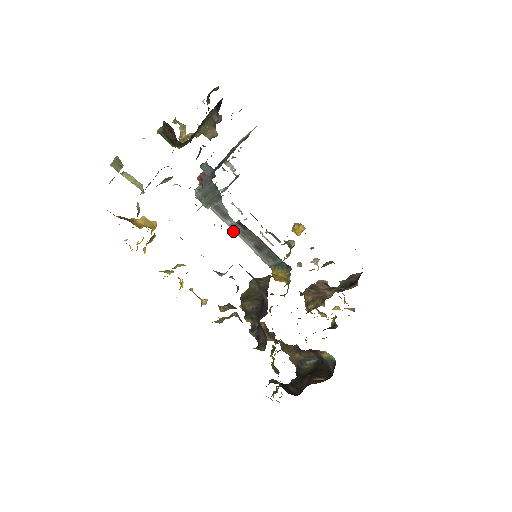
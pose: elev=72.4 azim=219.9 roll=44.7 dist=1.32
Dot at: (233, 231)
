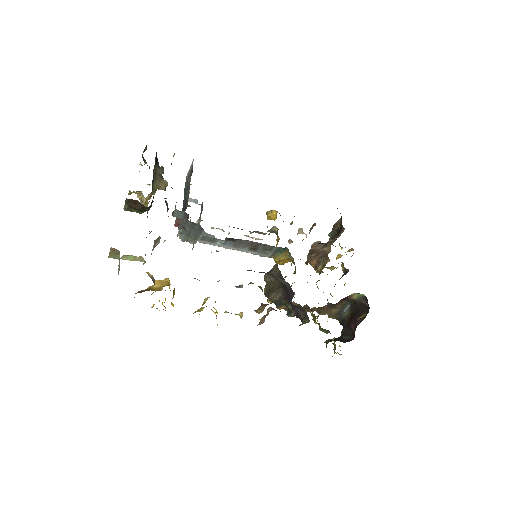
Dot at: (226, 248)
